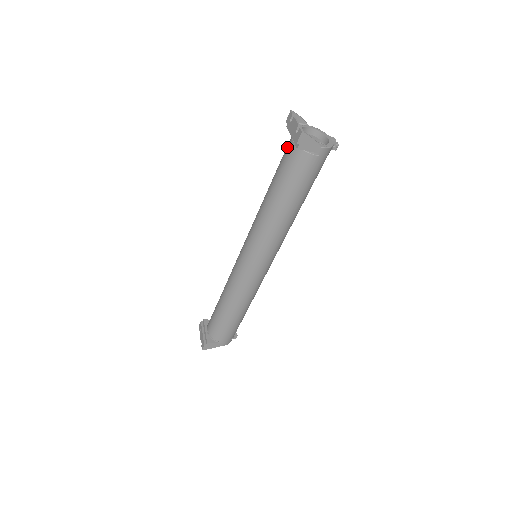
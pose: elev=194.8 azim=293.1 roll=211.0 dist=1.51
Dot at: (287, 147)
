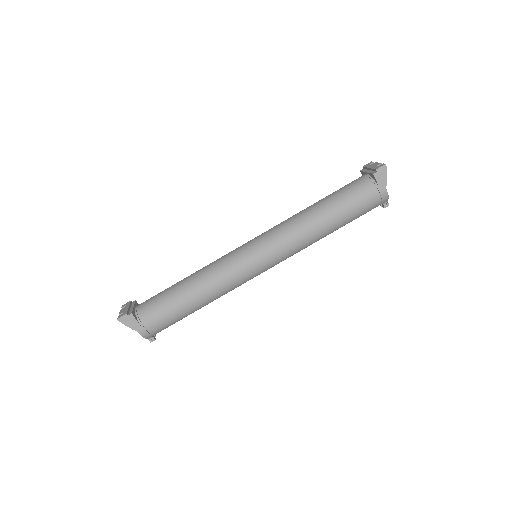
Dot at: (356, 179)
